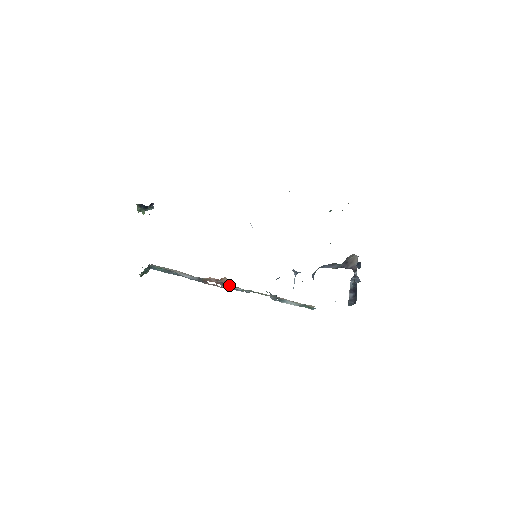
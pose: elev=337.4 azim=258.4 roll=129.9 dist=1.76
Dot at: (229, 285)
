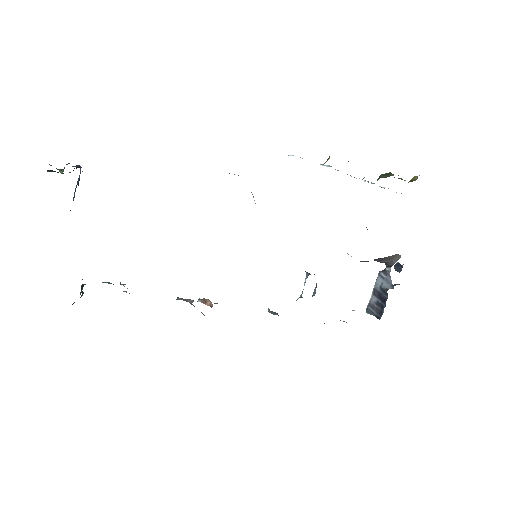
Dot at: occluded
